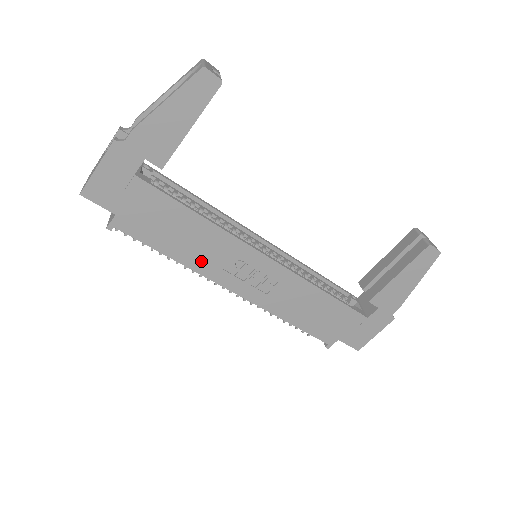
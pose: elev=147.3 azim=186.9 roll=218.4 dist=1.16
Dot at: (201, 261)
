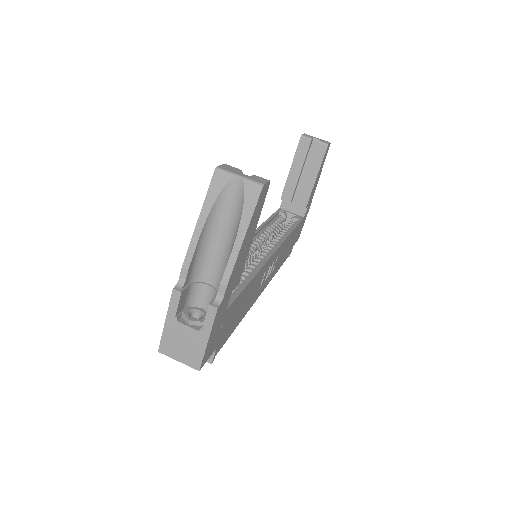
Dot at: (251, 302)
